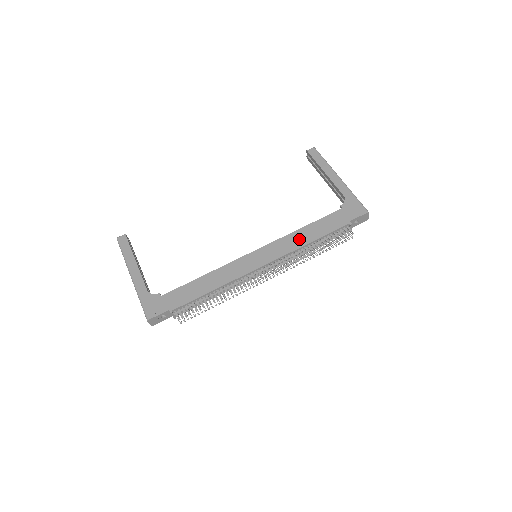
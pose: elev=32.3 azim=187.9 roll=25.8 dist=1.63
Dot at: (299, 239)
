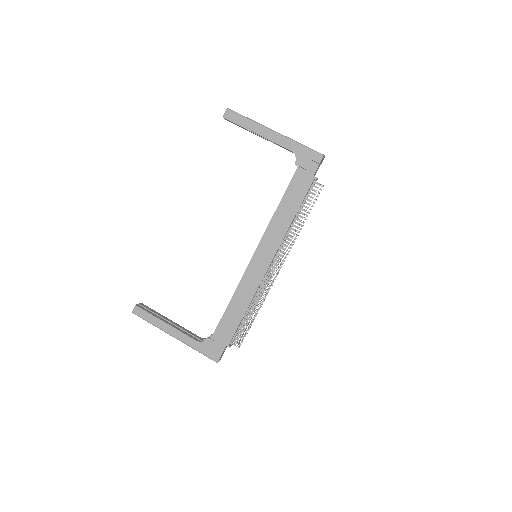
Dot at: (282, 221)
